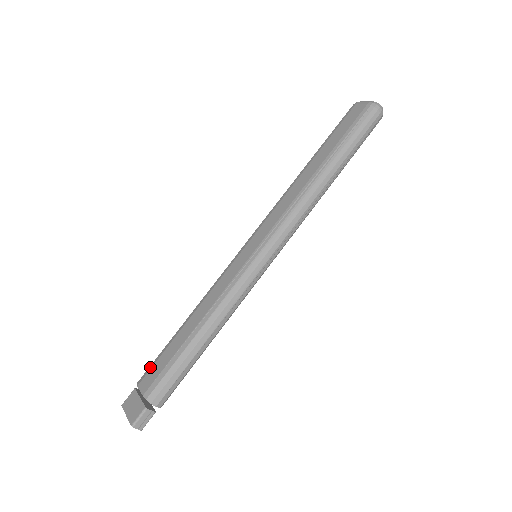
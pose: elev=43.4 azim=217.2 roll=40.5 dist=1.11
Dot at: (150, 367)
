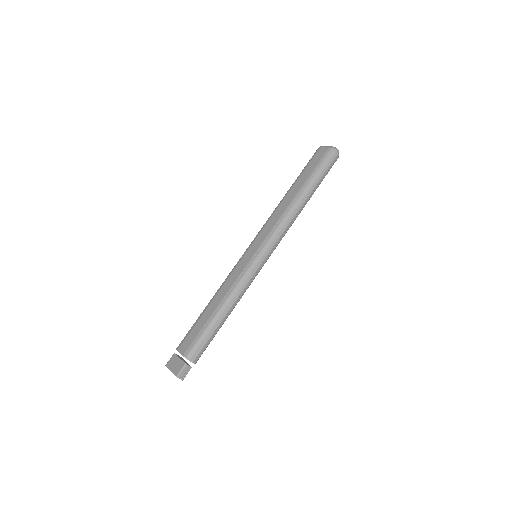
Dot at: (185, 337)
